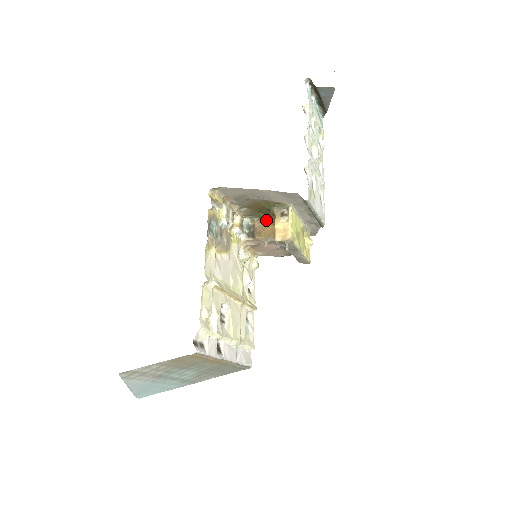
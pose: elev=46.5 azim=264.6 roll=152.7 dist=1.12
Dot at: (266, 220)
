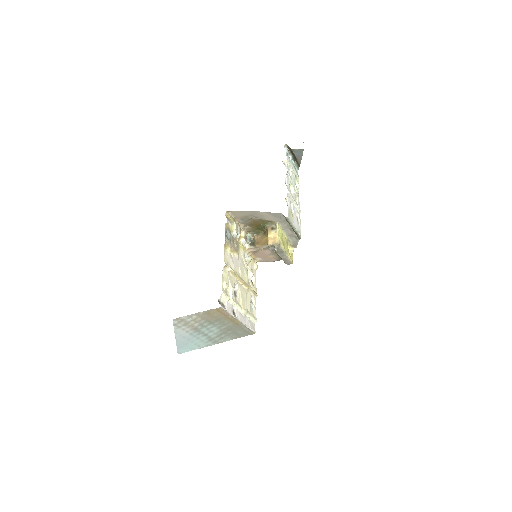
Dot at: (262, 234)
